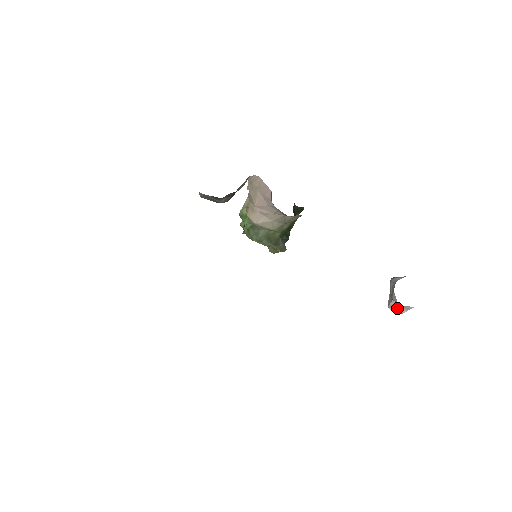
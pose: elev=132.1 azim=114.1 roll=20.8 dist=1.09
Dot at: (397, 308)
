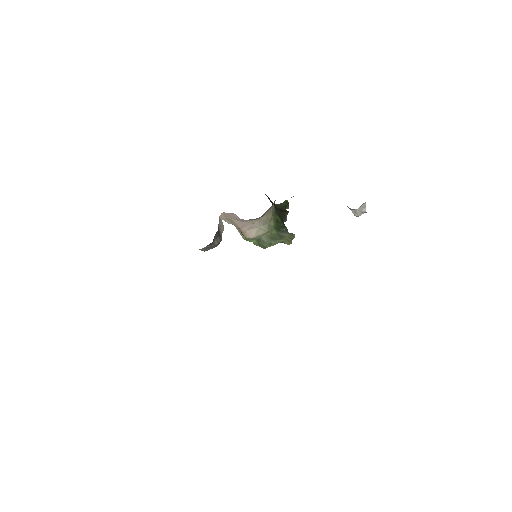
Dot at: (358, 212)
